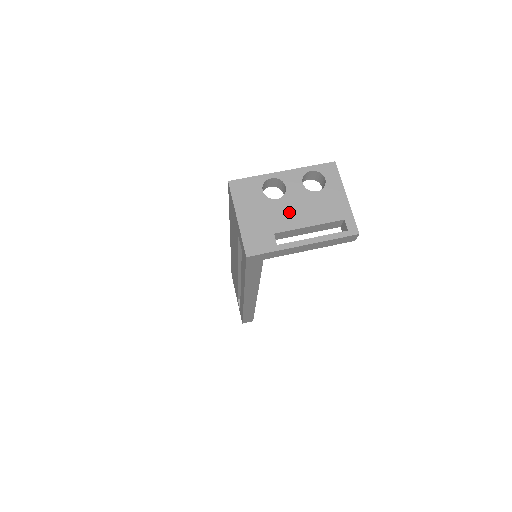
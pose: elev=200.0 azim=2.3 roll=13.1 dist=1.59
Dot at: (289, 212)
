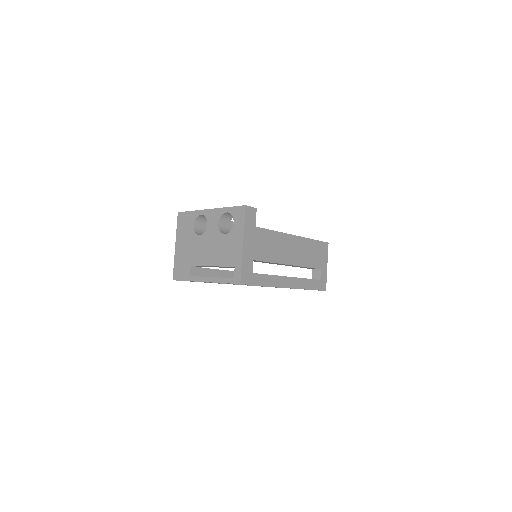
Dot at: (203, 249)
